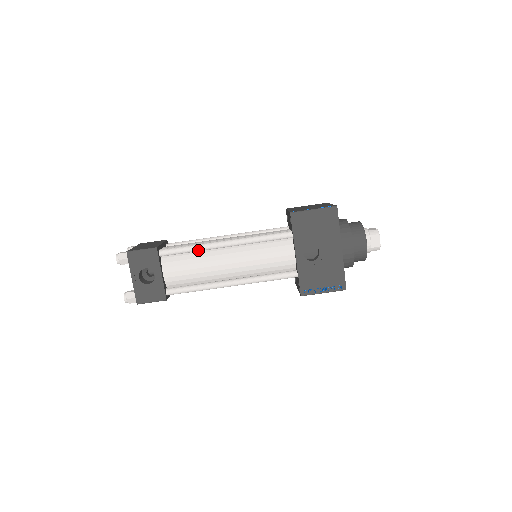
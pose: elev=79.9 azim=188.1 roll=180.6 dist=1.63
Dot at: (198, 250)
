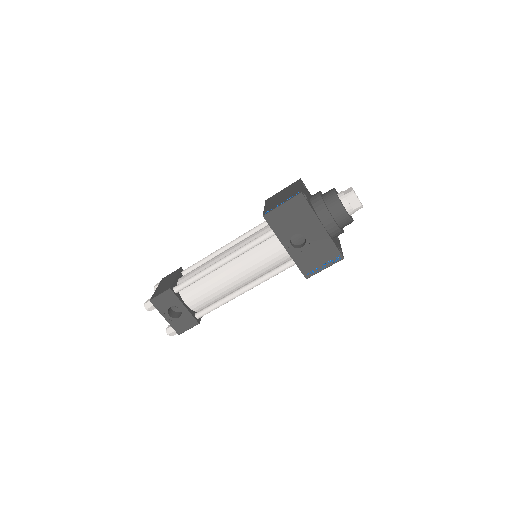
Dot at: (203, 276)
